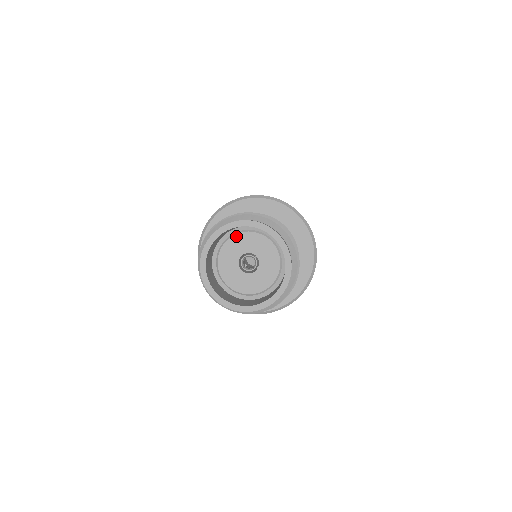
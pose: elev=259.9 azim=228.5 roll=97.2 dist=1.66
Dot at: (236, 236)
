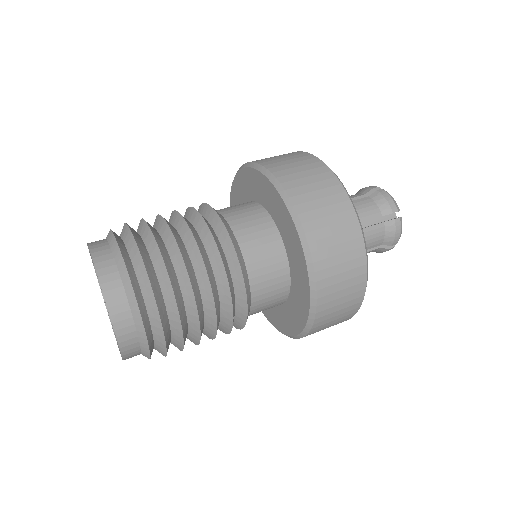
Dot at: occluded
